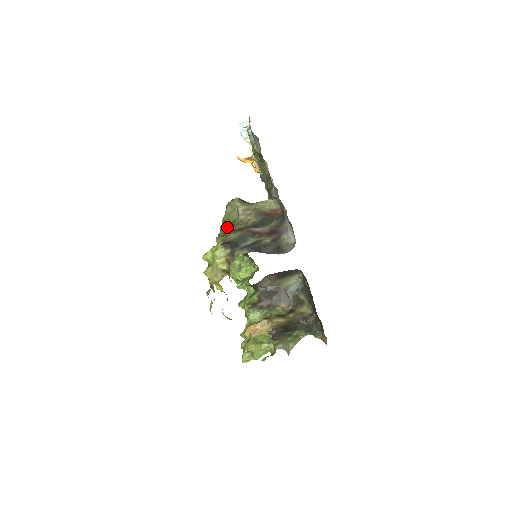
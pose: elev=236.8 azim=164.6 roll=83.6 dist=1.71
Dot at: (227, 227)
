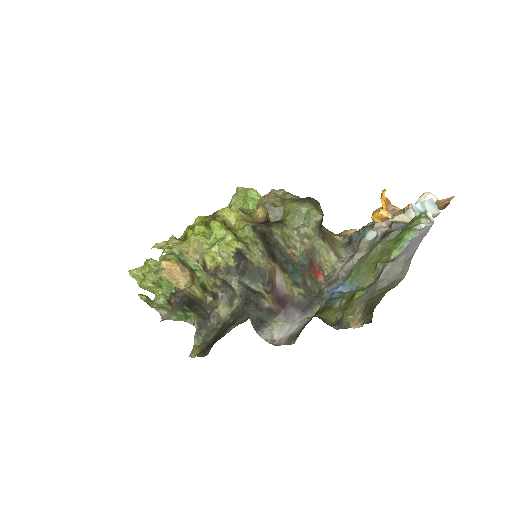
Dot at: (279, 211)
